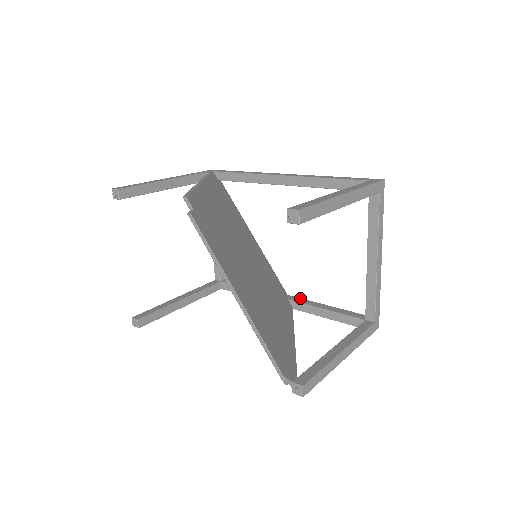
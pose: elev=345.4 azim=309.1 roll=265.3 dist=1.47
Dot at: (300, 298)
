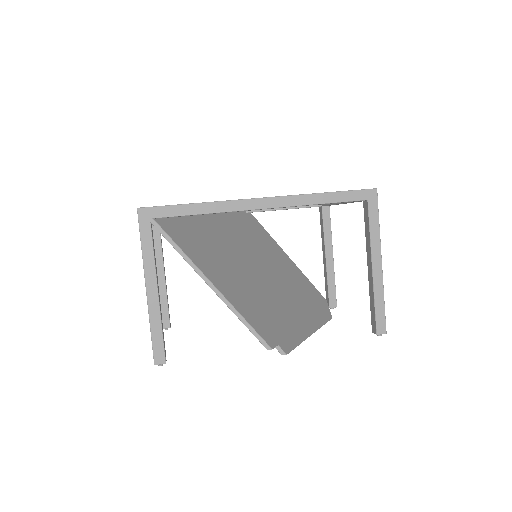
Dot at: occluded
